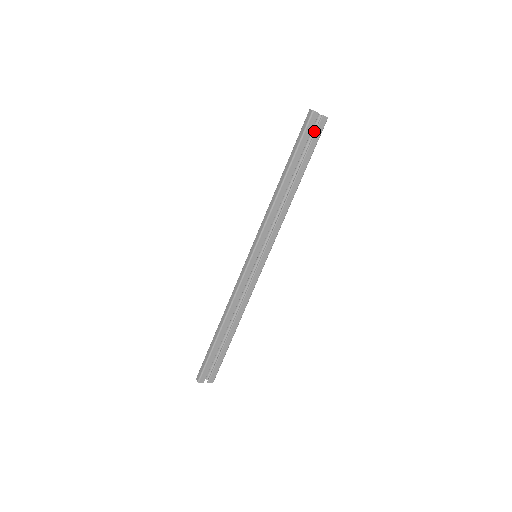
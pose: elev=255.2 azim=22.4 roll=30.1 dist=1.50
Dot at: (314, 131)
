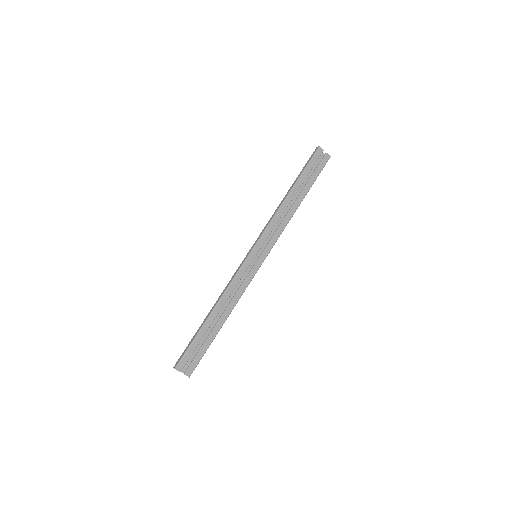
Dot at: (319, 165)
